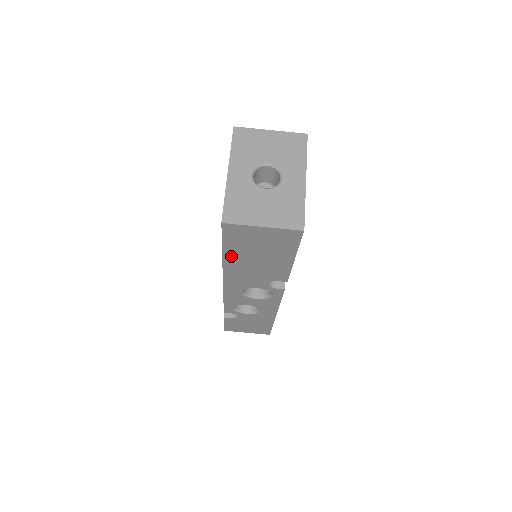
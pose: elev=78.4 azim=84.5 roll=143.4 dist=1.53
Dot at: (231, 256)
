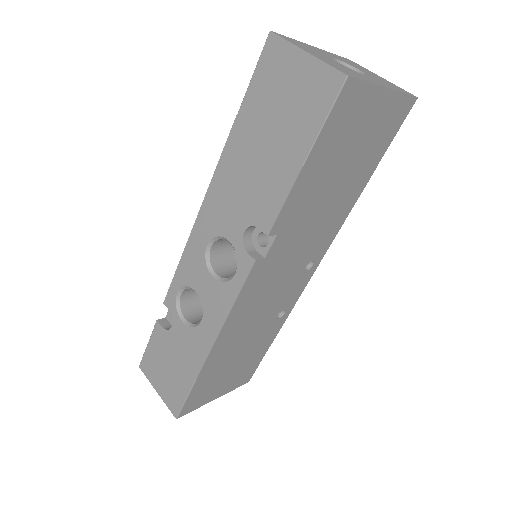
Dot at: (242, 128)
